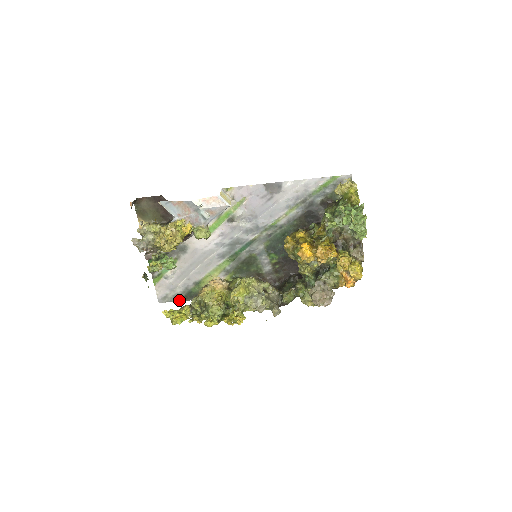
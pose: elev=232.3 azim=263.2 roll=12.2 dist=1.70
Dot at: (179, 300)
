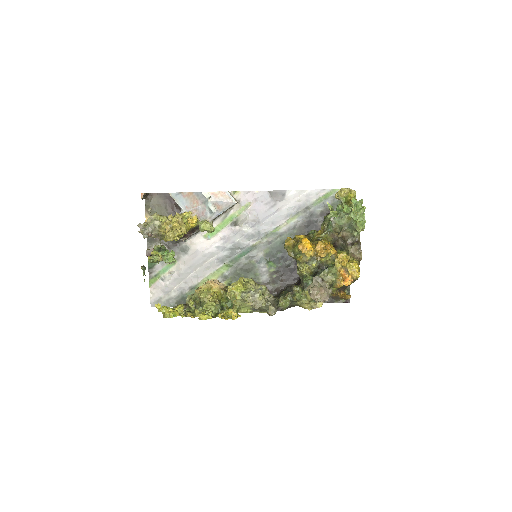
Dot at: (172, 305)
